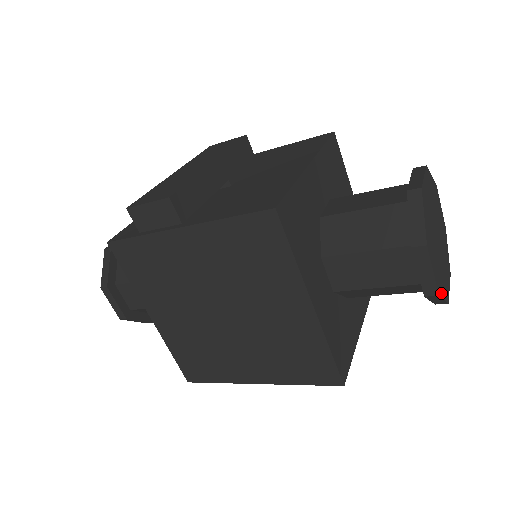
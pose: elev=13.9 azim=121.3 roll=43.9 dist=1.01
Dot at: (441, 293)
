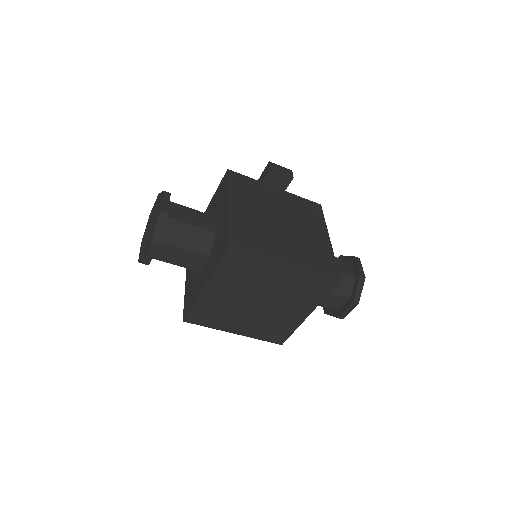
Dot at: (362, 284)
